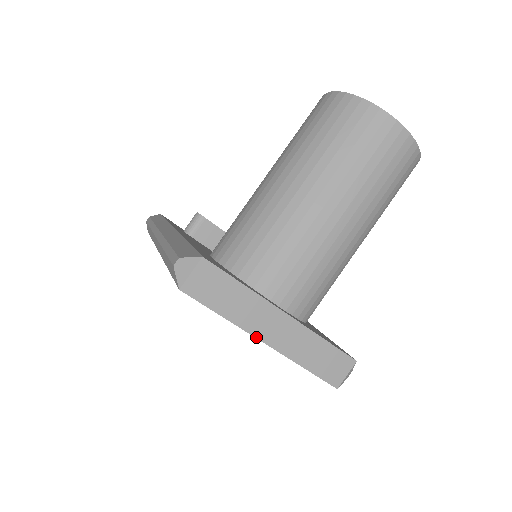
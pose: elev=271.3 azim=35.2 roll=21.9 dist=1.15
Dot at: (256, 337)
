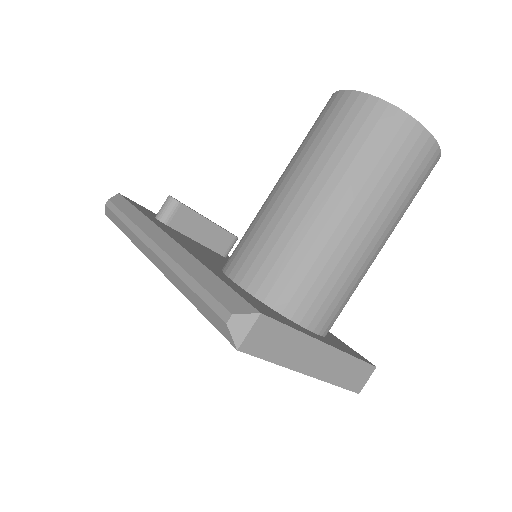
Dot at: (301, 372)
